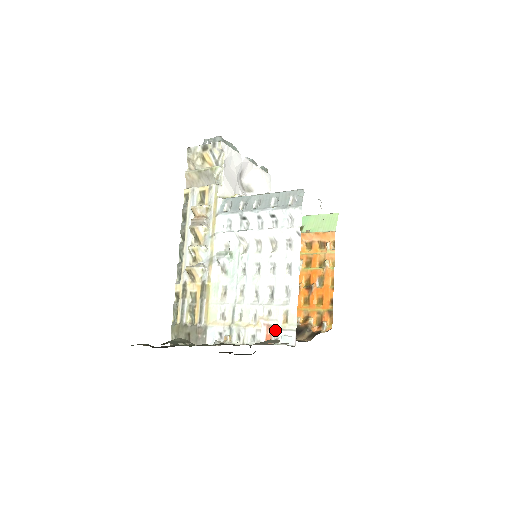
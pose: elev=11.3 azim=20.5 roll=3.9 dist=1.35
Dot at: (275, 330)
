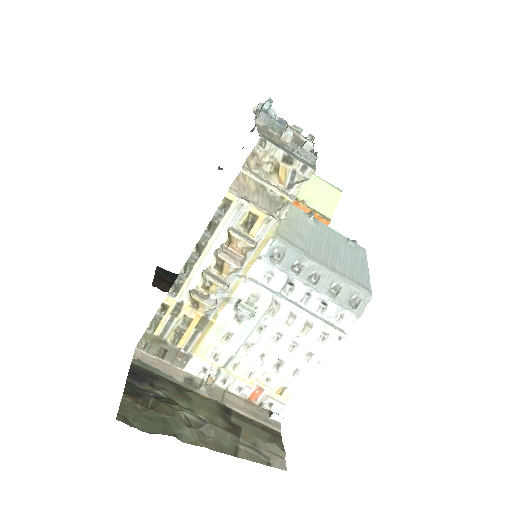
Dot at: (266, 396)
